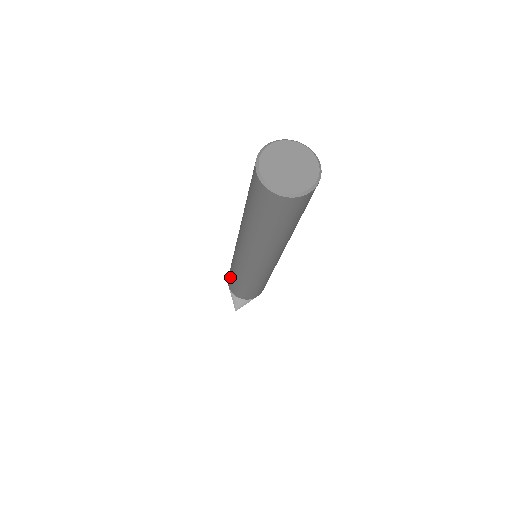
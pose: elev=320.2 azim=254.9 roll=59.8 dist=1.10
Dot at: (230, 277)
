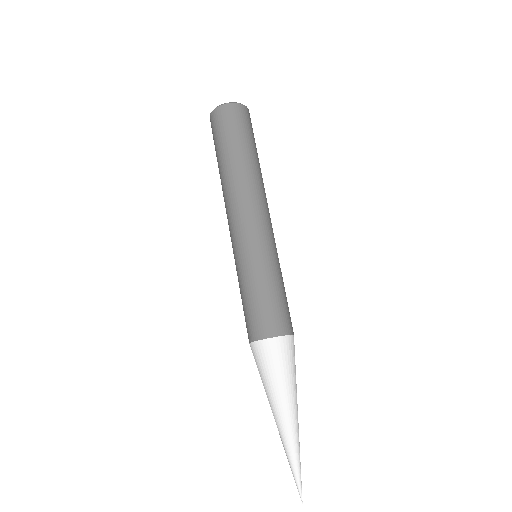
Dot at: (252, 308)
